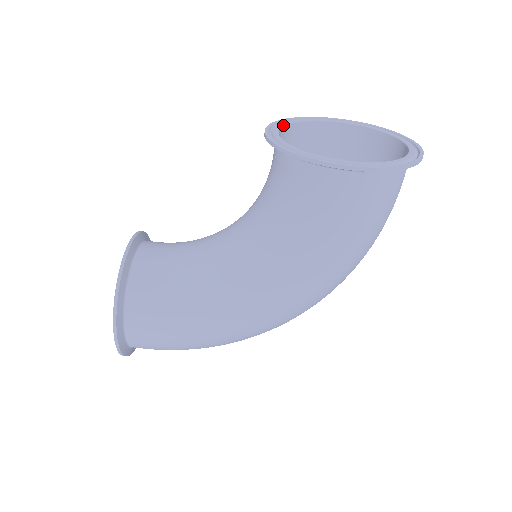
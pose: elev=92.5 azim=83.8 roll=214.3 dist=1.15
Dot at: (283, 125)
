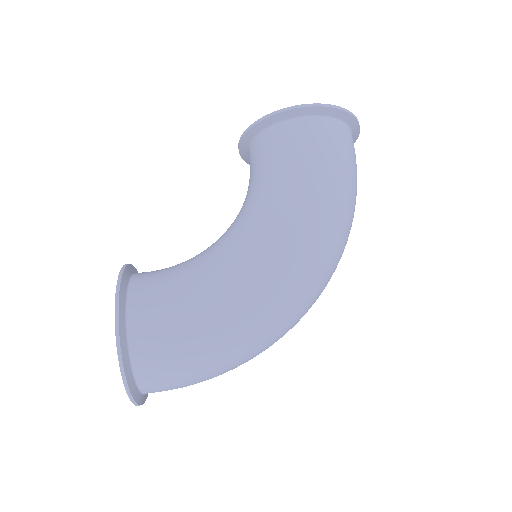
Dot at: occluded
